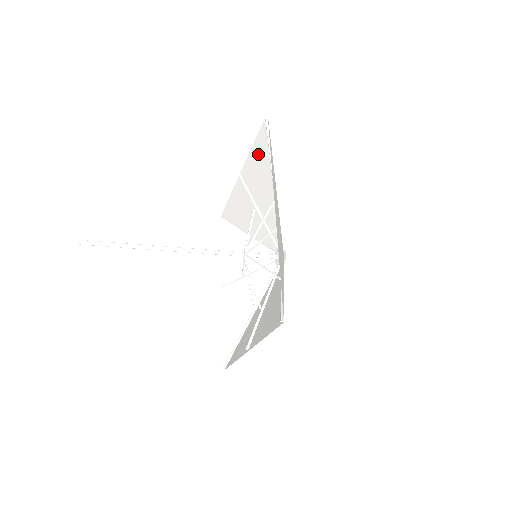
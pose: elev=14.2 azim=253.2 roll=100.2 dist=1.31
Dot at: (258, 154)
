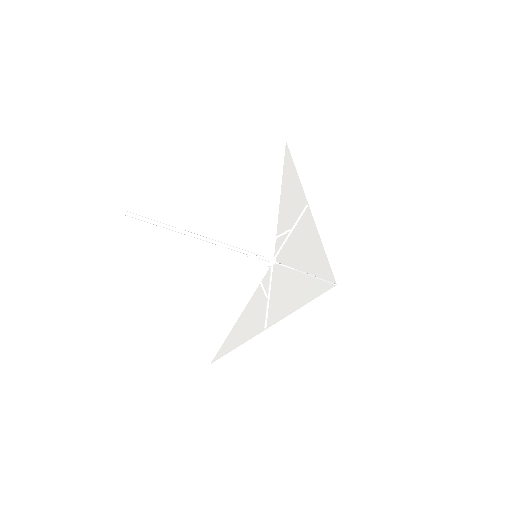
Dot at: (264, 173)
